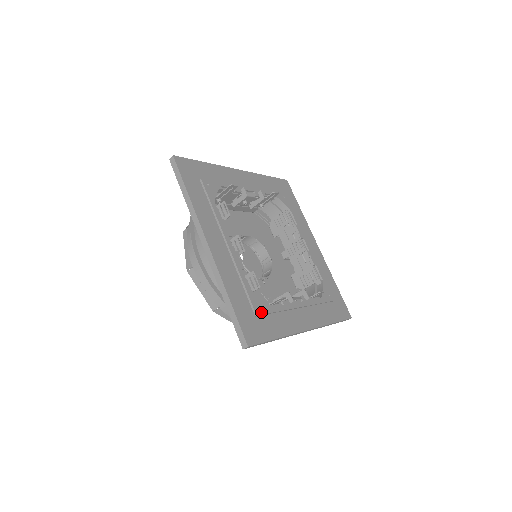
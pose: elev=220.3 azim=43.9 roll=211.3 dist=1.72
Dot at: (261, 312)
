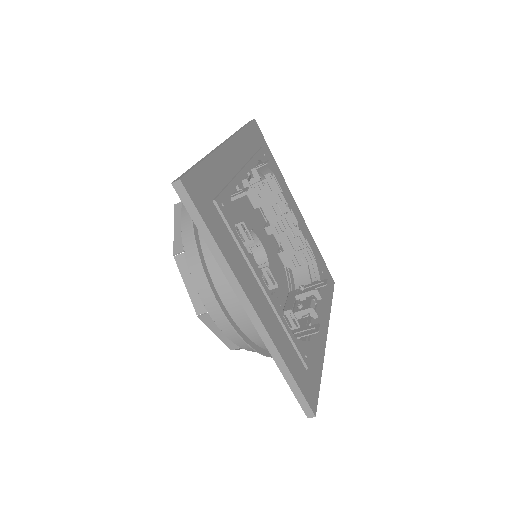
Dot at: (308, 360)
